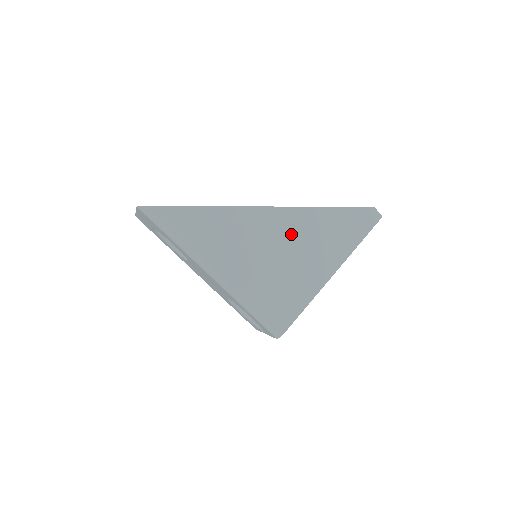
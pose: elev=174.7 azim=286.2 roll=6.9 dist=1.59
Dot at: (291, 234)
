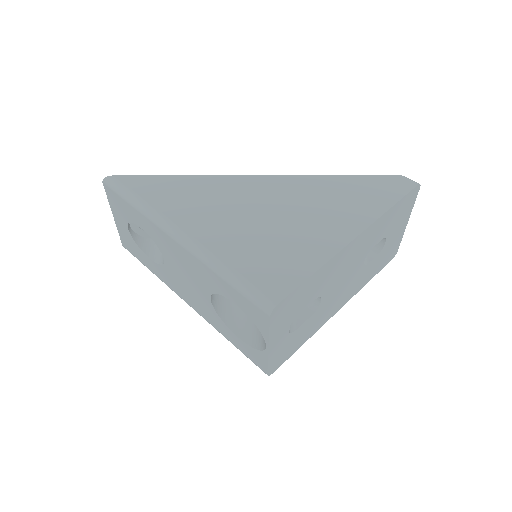
Dot at: (288, 198)
